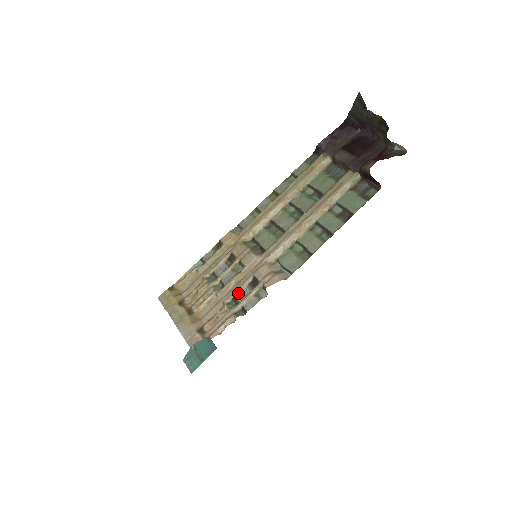
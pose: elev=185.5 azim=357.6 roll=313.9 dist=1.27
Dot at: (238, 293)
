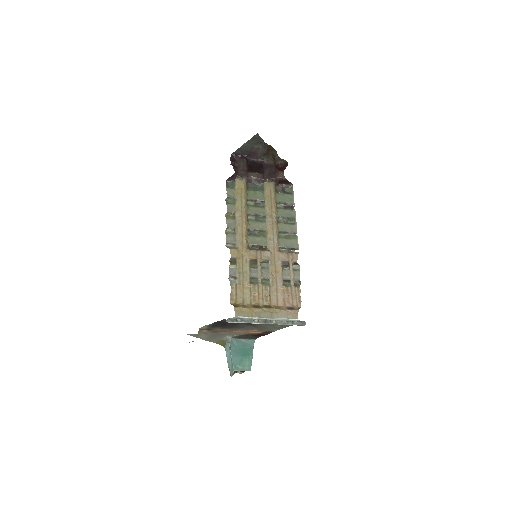
Dot at: (283, 276)
